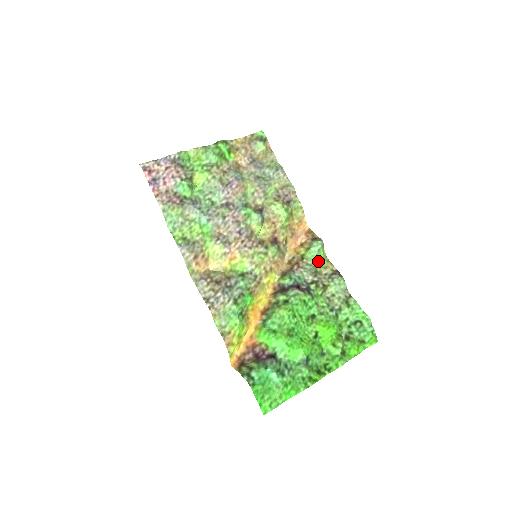
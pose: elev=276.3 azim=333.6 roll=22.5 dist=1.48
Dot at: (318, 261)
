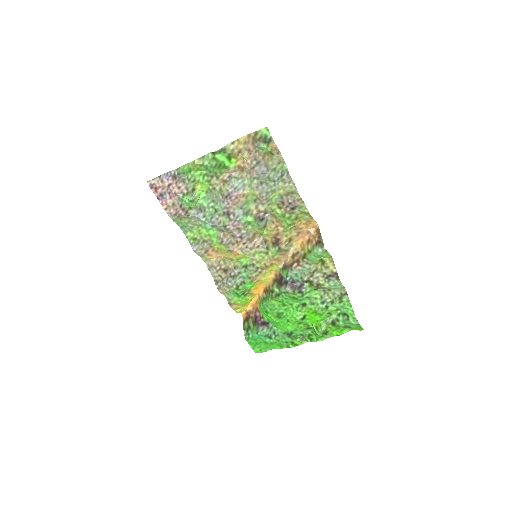
Dot at: (322, 259)
